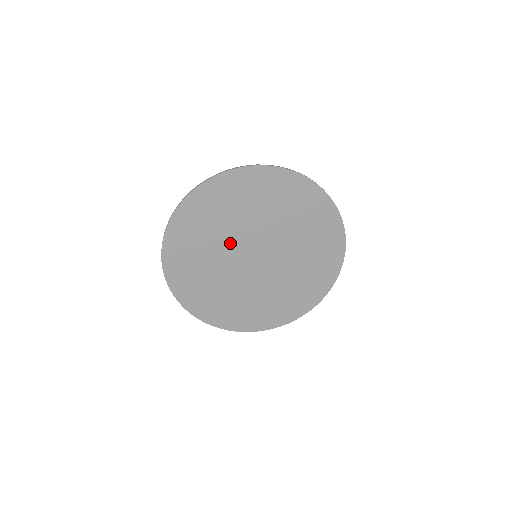
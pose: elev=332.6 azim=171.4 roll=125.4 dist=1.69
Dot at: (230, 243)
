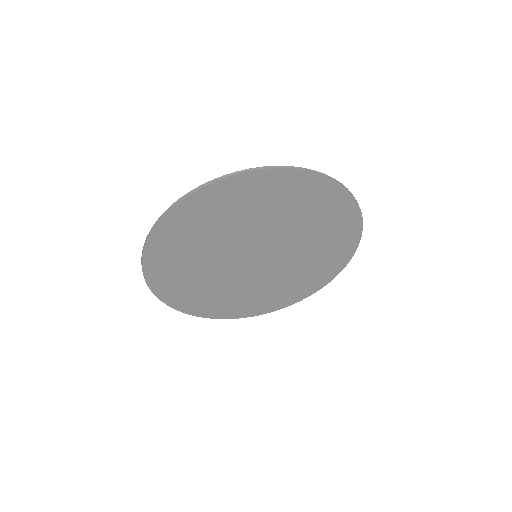
Dot at: (224, 272)
